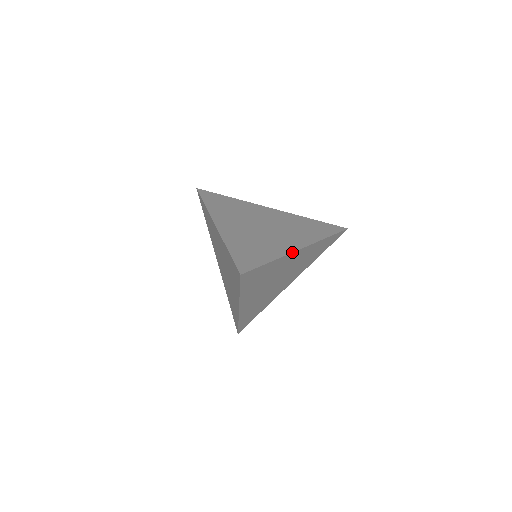
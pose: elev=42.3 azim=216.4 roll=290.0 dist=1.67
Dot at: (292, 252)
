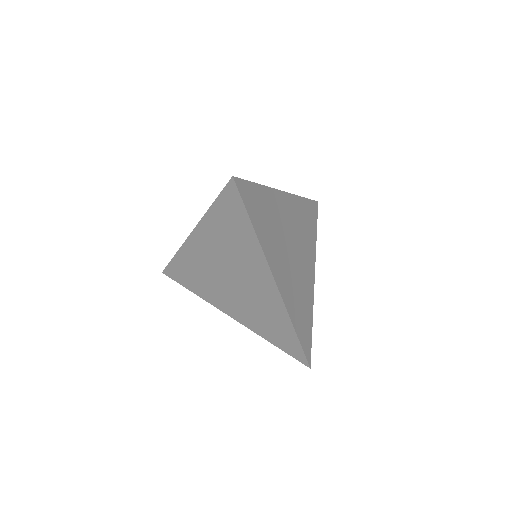
Dot at: (276, 189)
